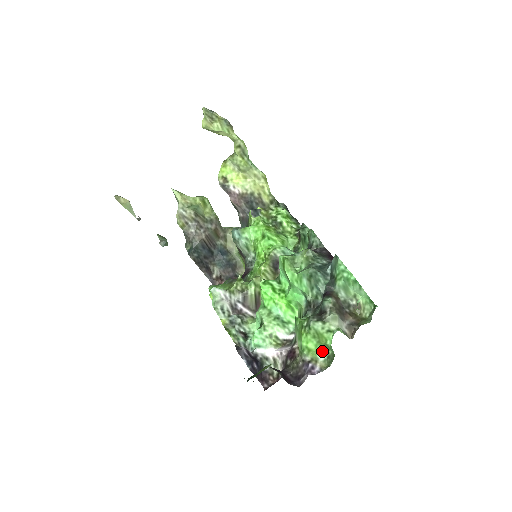
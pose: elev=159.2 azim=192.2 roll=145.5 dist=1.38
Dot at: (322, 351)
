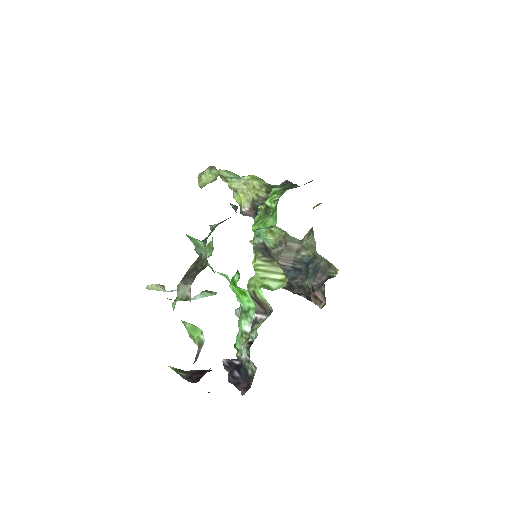
Dot at: (200, 330)
